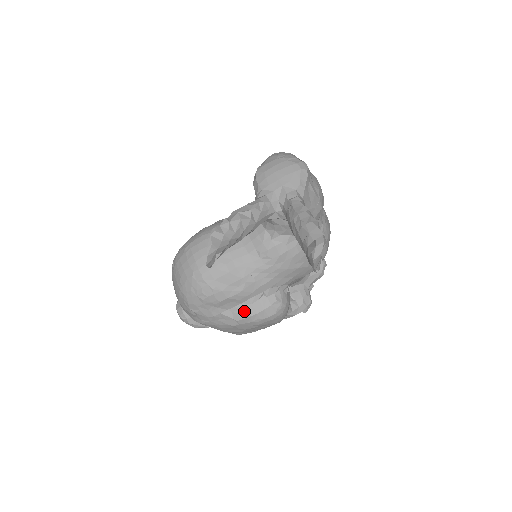
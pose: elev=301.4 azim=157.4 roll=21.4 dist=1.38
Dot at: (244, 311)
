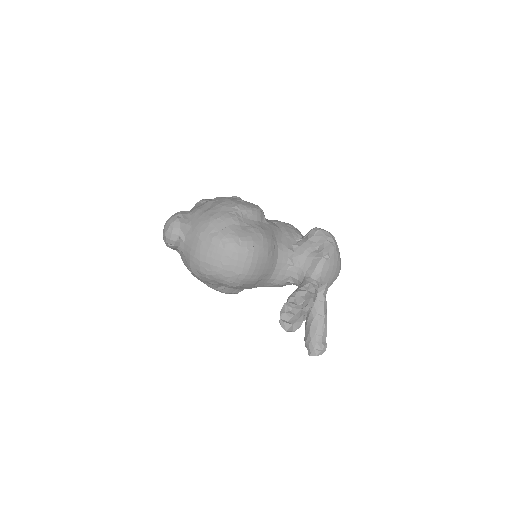
Dot at: (227, 290)
